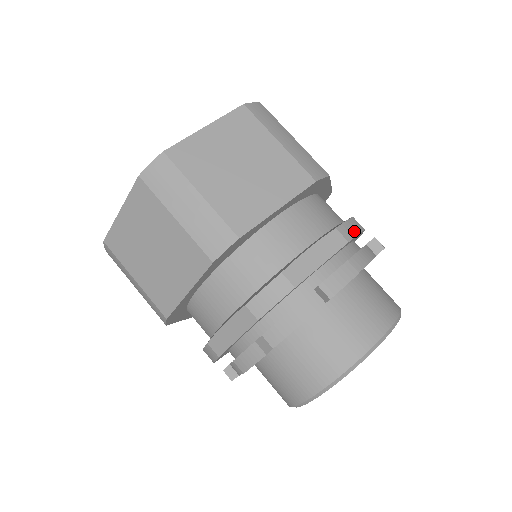
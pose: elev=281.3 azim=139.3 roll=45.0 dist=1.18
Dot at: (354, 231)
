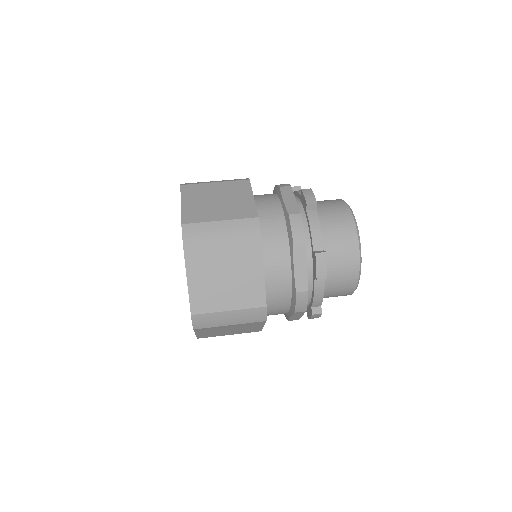
Dot at: occluded
